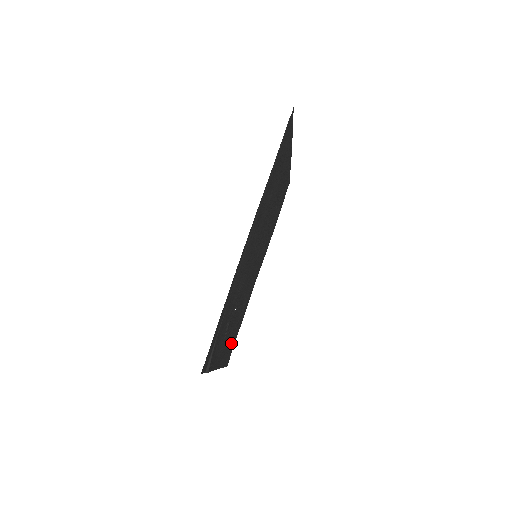
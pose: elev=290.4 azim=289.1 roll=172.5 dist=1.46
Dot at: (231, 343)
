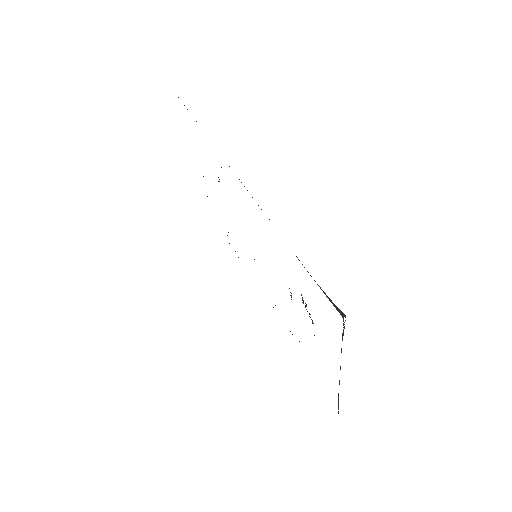
Dot at: occluded
